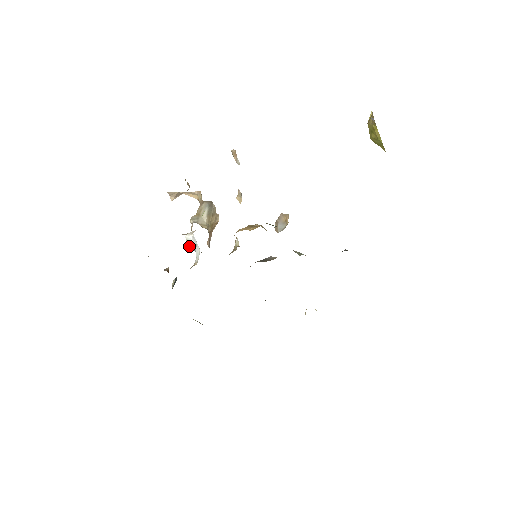
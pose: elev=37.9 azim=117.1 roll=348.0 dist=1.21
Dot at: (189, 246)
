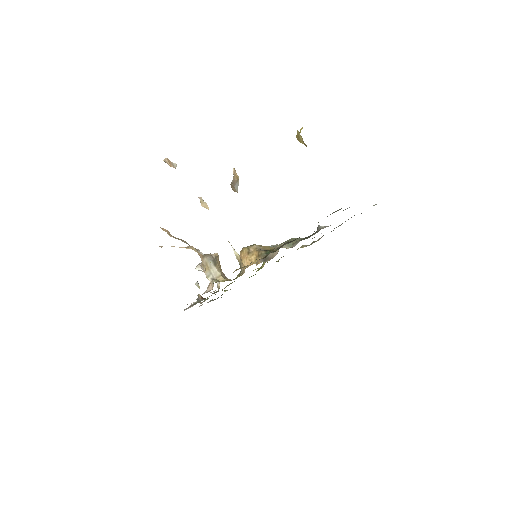
Dot at: occluded
